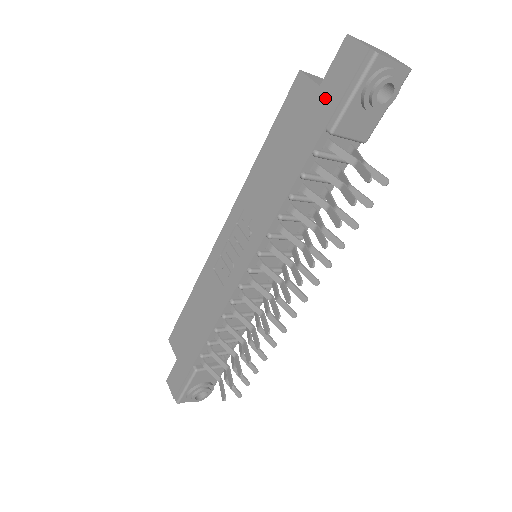
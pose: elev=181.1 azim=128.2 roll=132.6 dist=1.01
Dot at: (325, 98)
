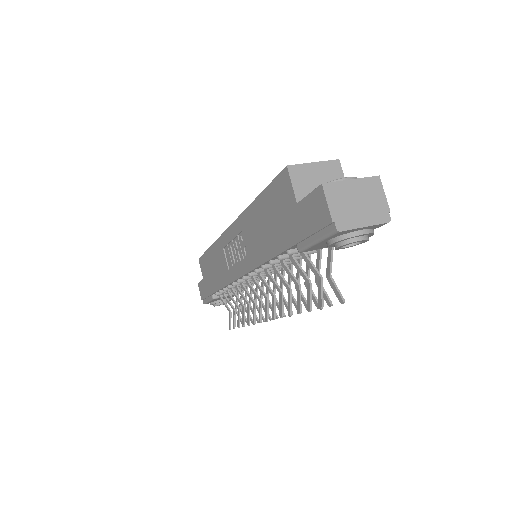
Dot at: (298, 220)
